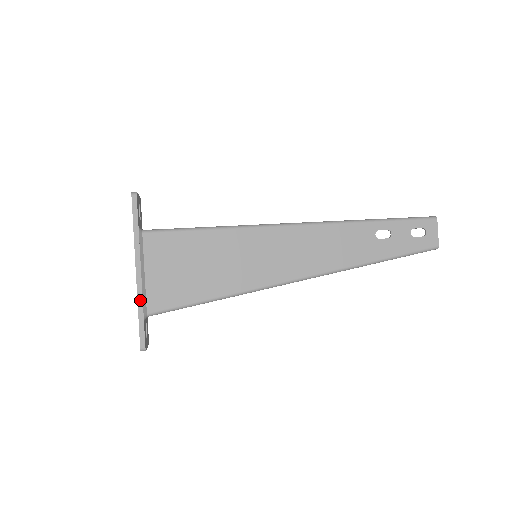
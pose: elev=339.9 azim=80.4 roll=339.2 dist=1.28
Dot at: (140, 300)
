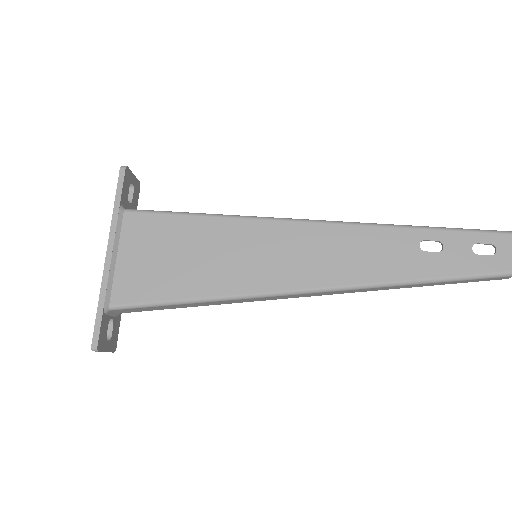
Dot at: (104, 287)
